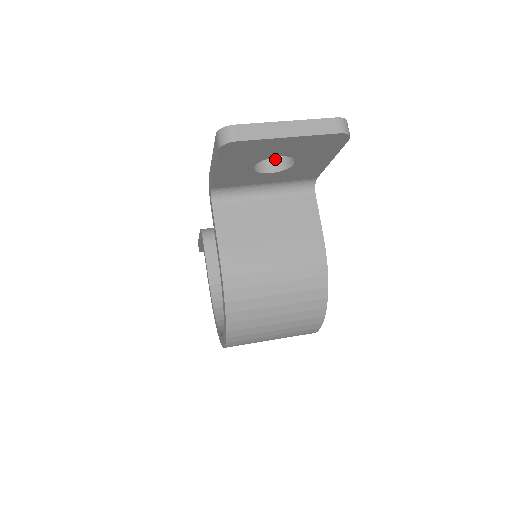
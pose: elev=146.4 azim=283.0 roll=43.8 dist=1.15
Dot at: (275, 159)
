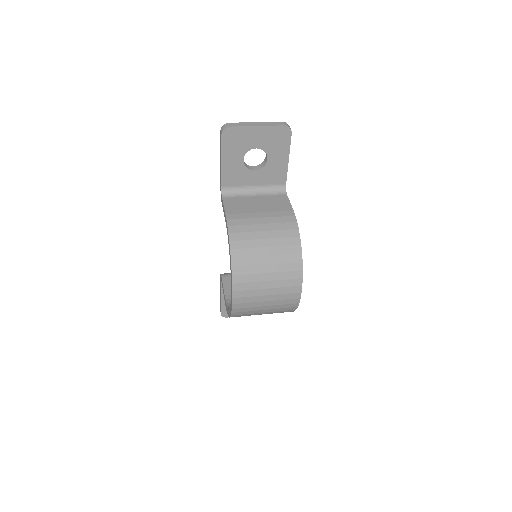
Dot at: (257, 165)
